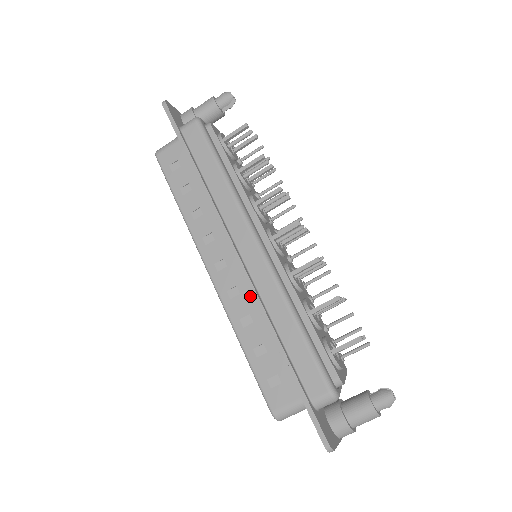
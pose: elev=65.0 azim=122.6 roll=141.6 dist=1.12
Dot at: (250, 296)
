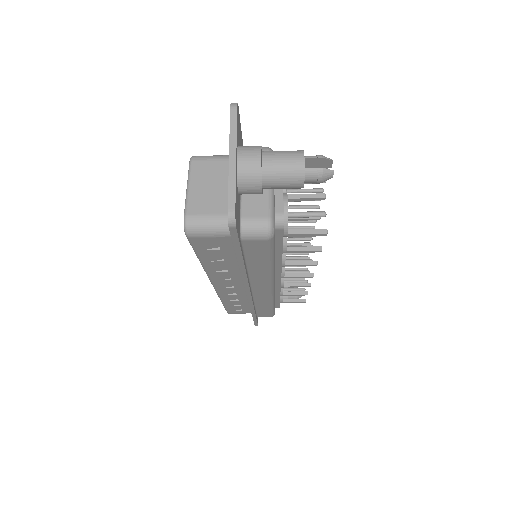
Dot at: (244, 296)
